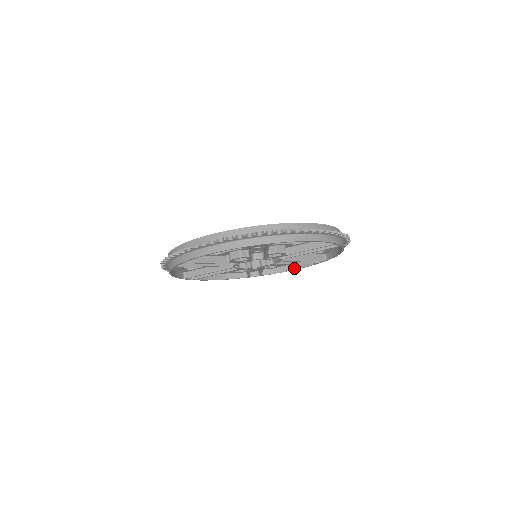
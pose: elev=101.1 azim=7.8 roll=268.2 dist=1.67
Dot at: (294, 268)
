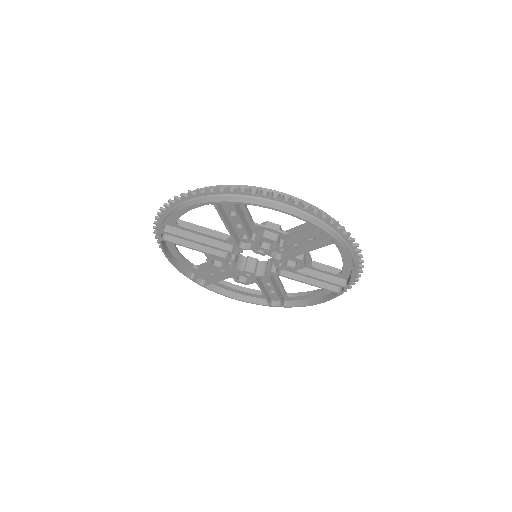
Dot at: (240, 298)
